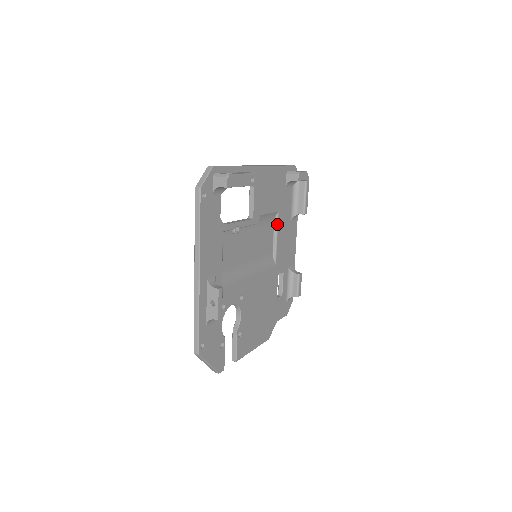
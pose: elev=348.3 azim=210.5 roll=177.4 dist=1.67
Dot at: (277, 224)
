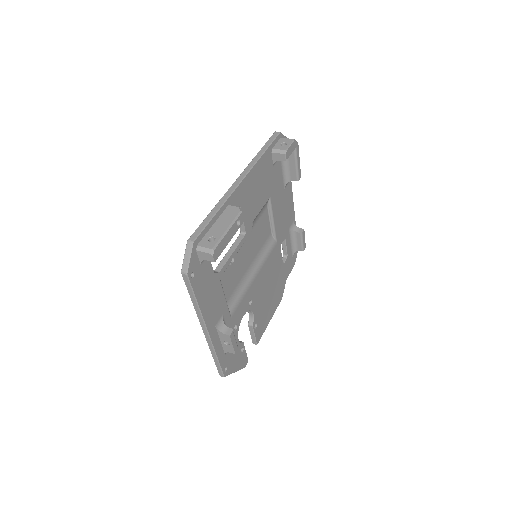
Dot at: (271, 208)
